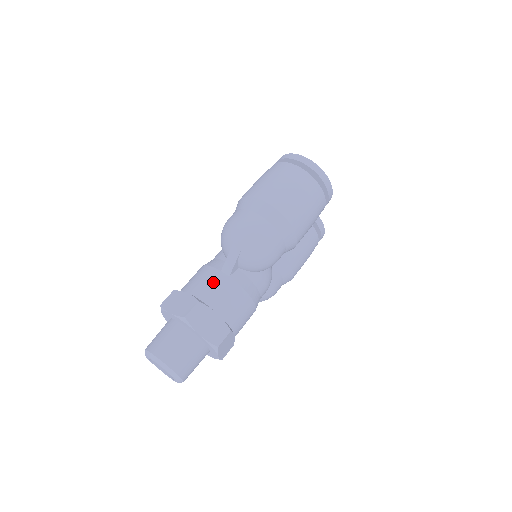
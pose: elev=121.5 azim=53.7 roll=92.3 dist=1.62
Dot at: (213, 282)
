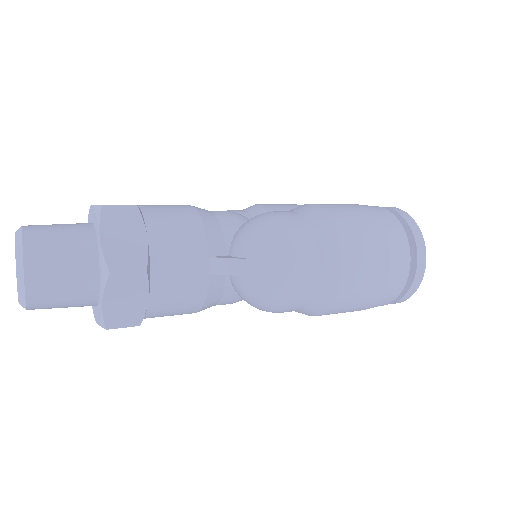
Dot at: (187, 261)
